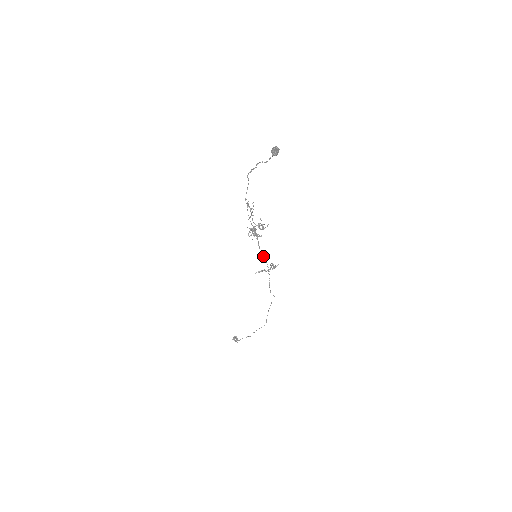
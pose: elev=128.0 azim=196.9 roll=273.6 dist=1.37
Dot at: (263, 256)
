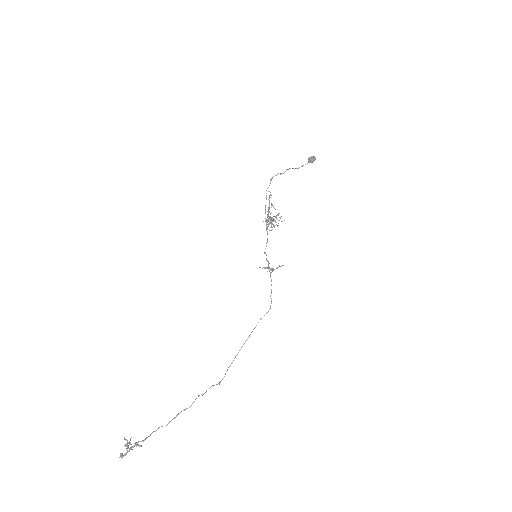
Dot at: occluded
